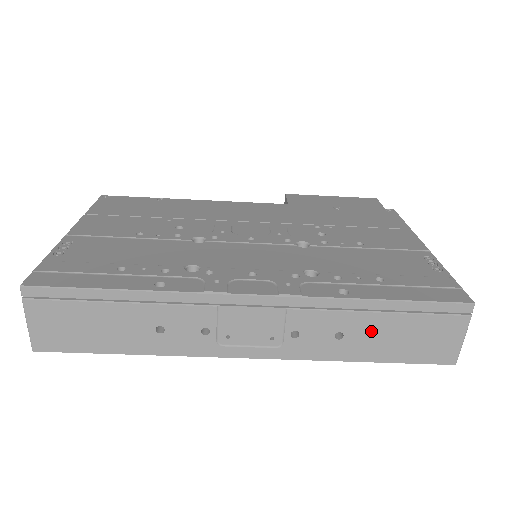
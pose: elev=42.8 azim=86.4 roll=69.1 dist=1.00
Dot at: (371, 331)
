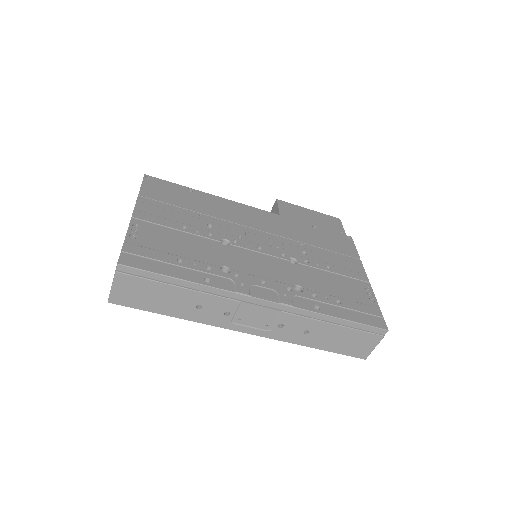
Dot at: (326, 333)
